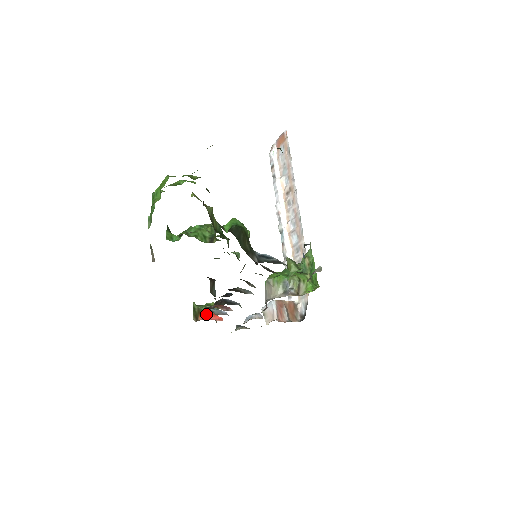
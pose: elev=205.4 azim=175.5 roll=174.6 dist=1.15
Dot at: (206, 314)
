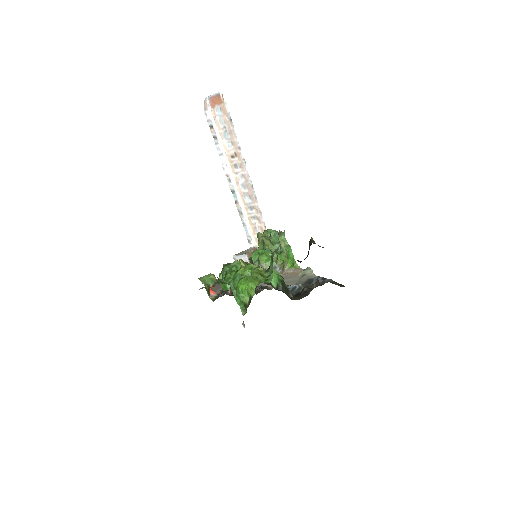
Dot at: occluded
